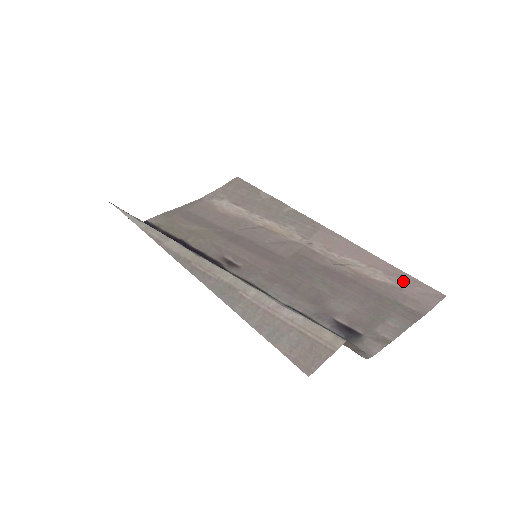
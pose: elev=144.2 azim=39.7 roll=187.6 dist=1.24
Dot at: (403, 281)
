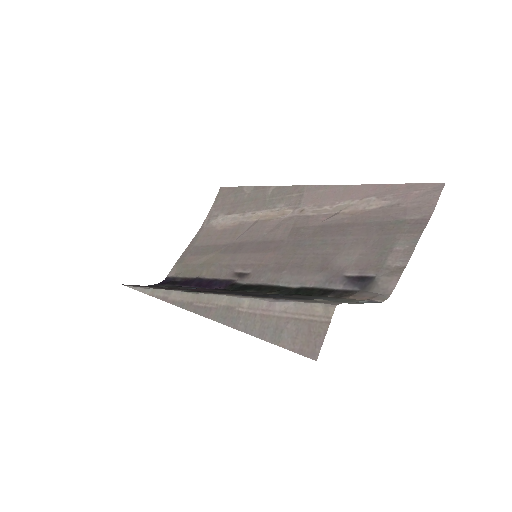
Dot at: (397, 194)
